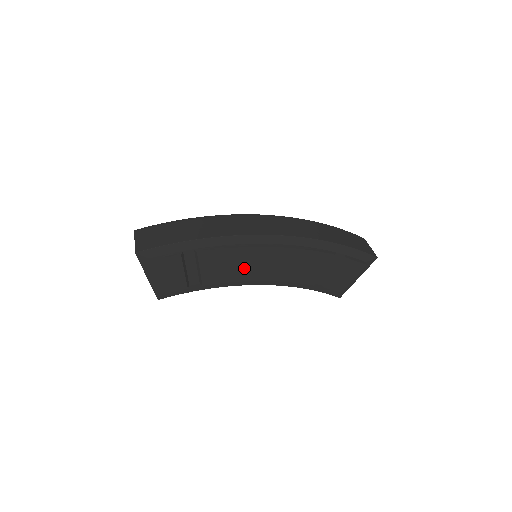
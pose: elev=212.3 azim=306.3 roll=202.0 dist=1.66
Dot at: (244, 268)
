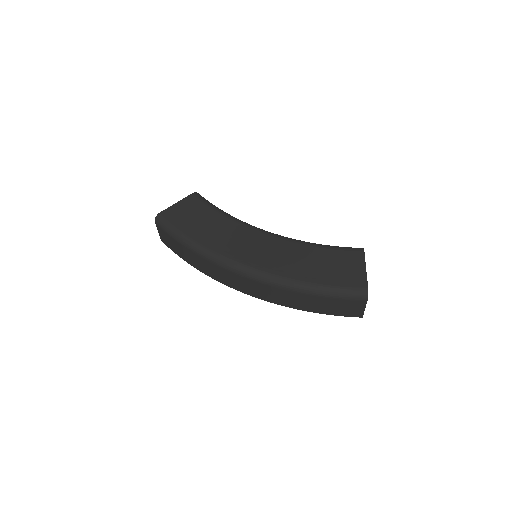
Dot at: occluded
